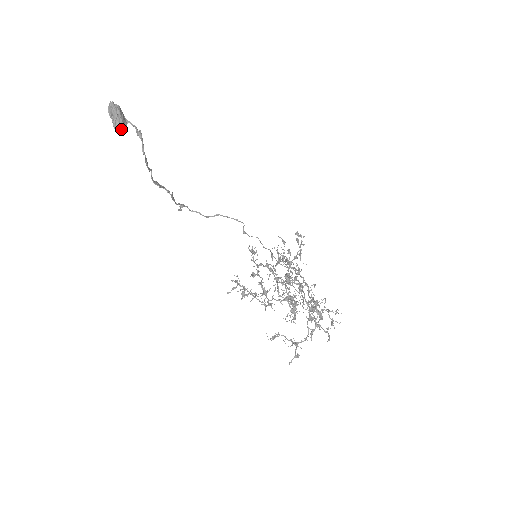
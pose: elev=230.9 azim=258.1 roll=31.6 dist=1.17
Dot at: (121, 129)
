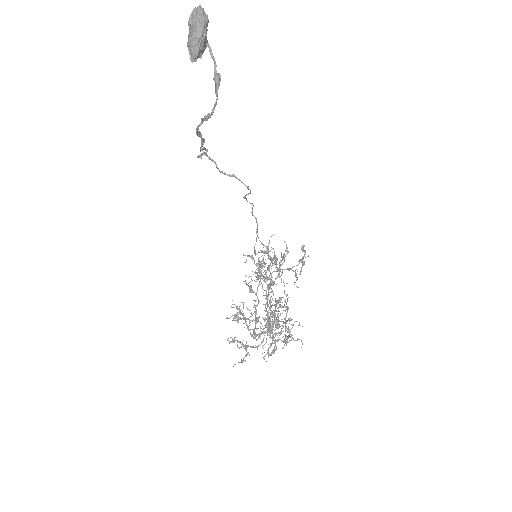
Dot at: (197, 56)
